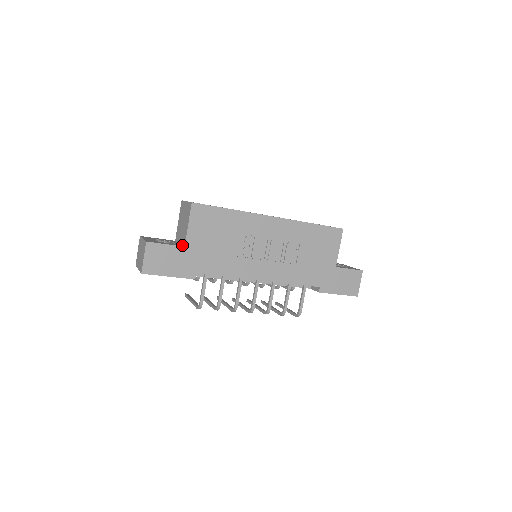
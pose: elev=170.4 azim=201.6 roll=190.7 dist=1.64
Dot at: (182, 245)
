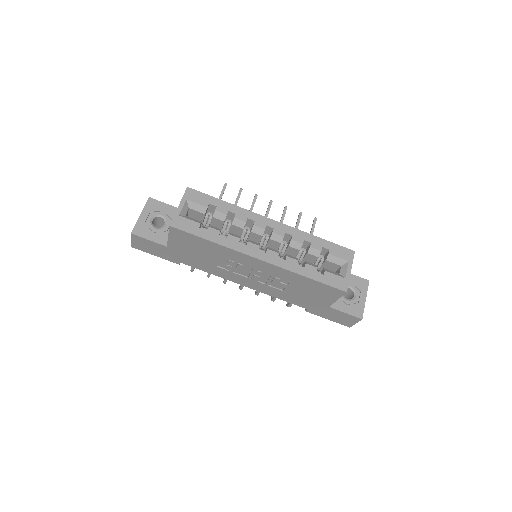
Dot at: occluded
